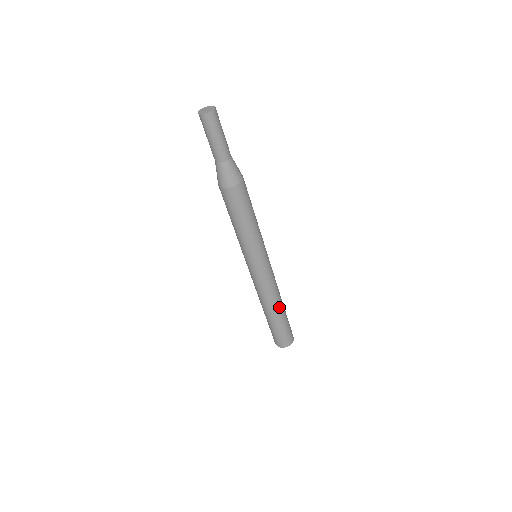
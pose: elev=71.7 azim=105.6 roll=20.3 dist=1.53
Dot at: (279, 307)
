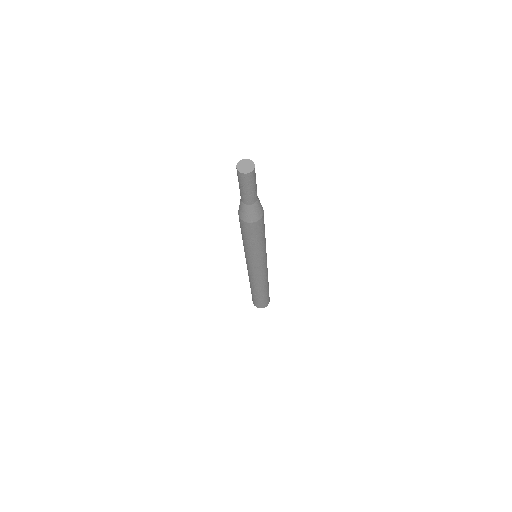
Dot at: (265, 288)
